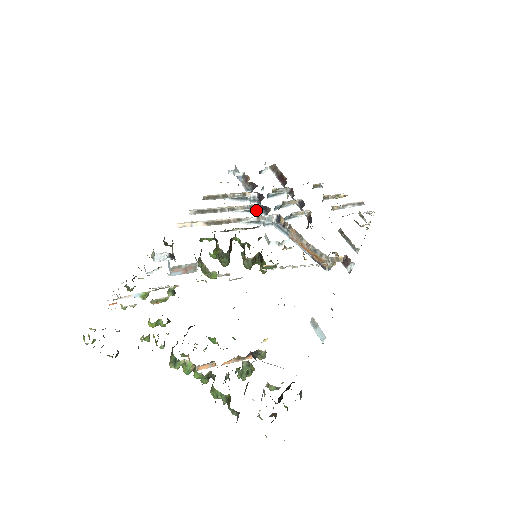
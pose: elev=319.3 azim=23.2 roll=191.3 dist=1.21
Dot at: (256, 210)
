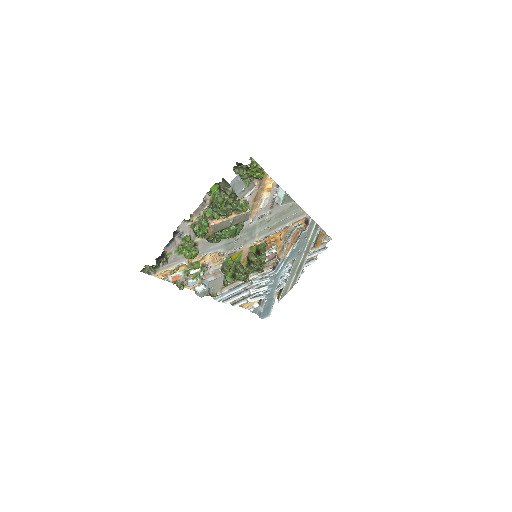
Dot at: (266, 286)
